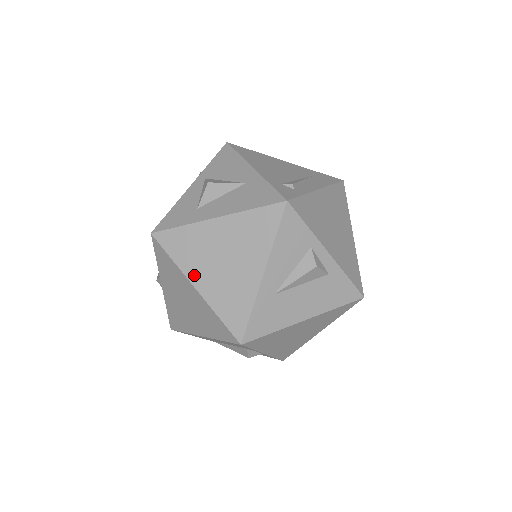
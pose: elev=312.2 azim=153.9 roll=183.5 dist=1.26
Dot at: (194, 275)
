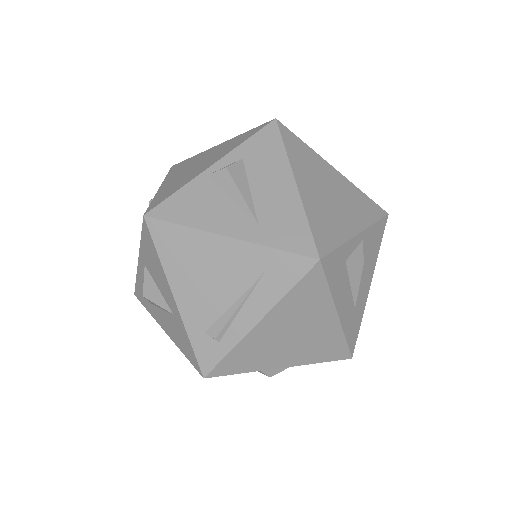
Dot at: occluded
